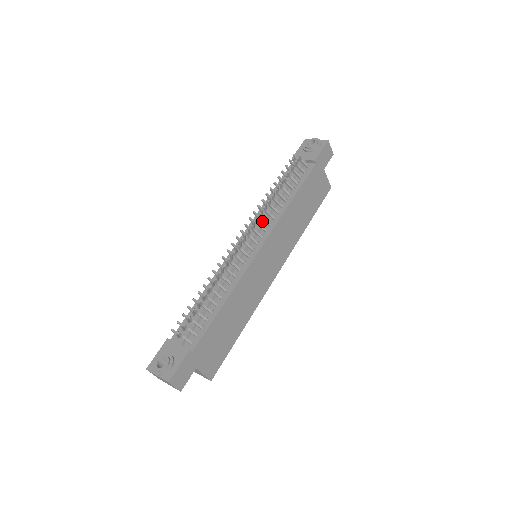
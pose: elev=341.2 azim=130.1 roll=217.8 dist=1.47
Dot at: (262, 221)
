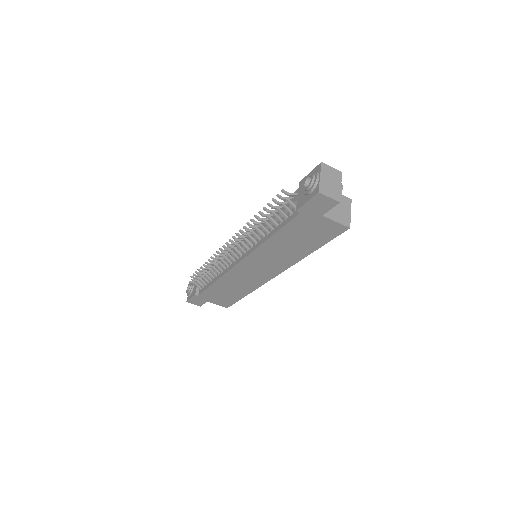
Dot at: (249, 239)
